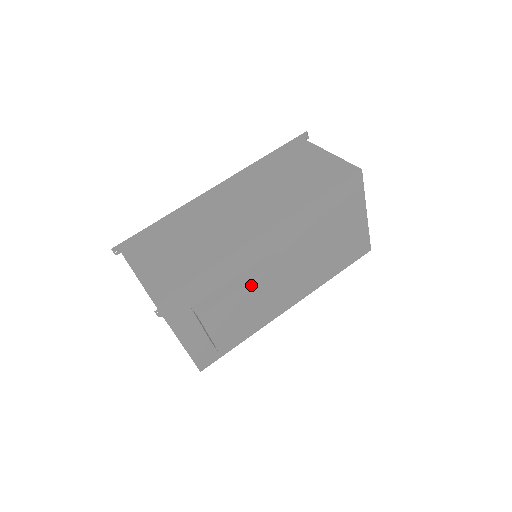
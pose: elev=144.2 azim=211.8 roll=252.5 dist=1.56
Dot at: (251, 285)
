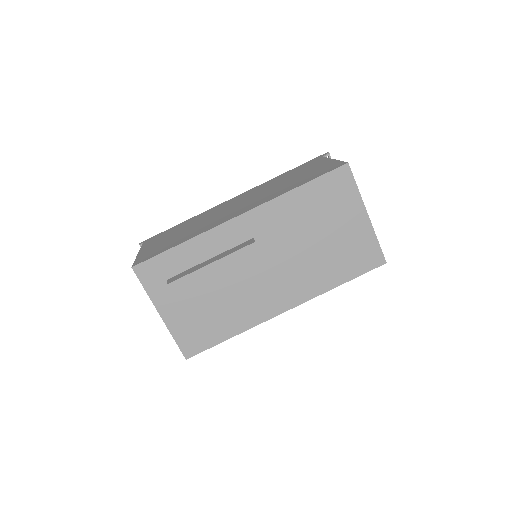
Dot at: (222, 263)
